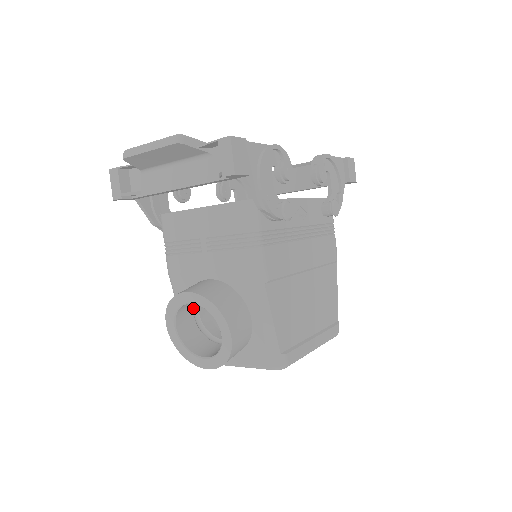
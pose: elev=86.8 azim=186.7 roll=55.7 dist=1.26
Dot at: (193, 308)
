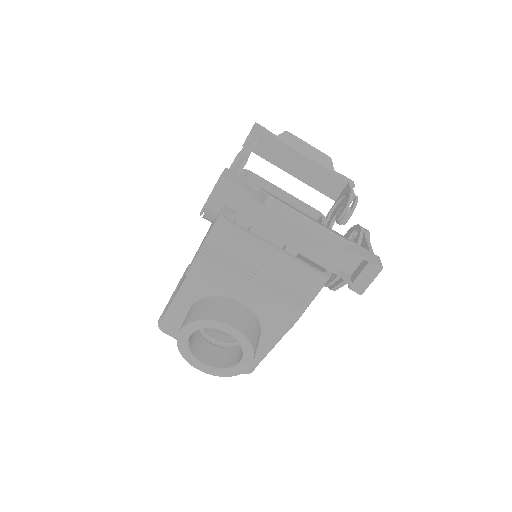
Dot at: occluded
